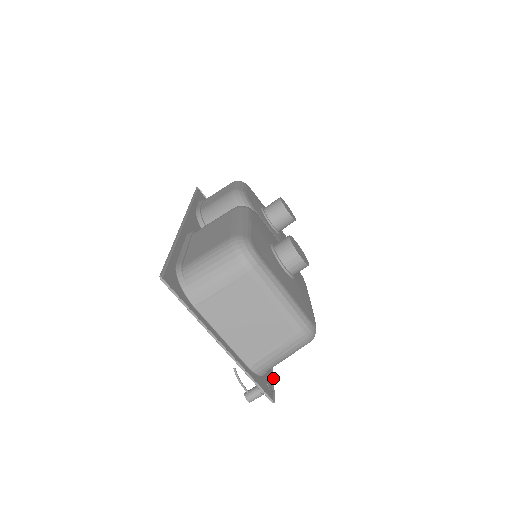
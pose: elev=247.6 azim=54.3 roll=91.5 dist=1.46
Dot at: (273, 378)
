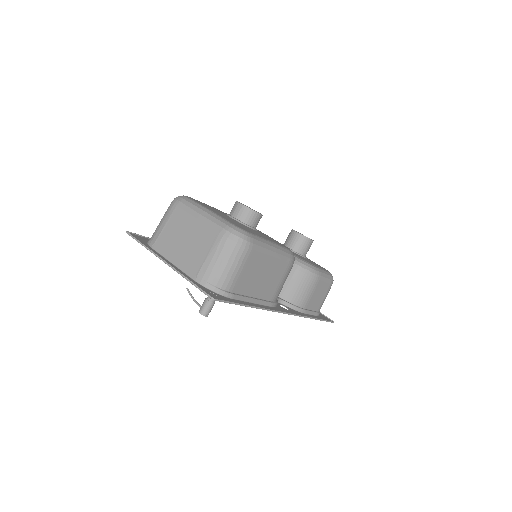
Dot at: (236, 303)
